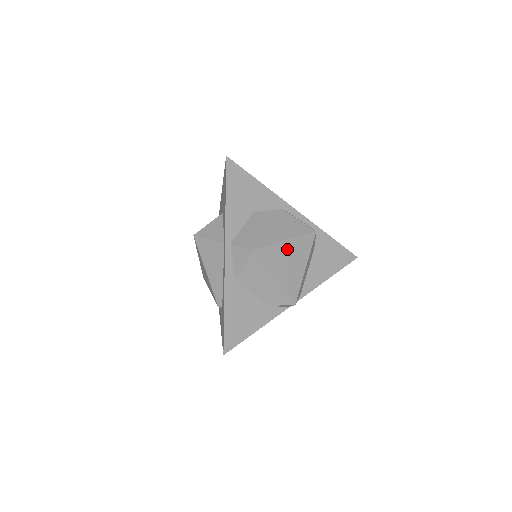
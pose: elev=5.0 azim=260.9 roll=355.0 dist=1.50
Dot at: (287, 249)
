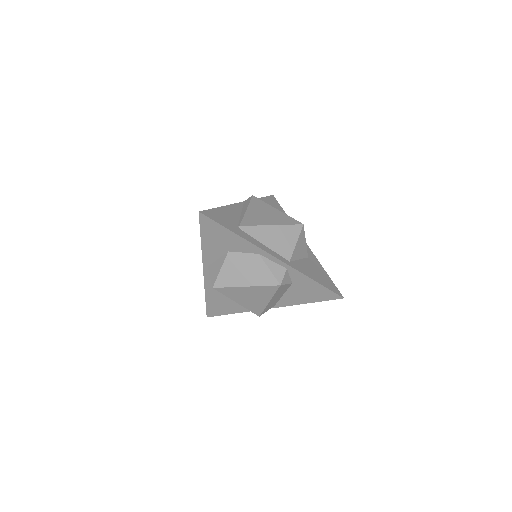
Dot at: (247, 291)
